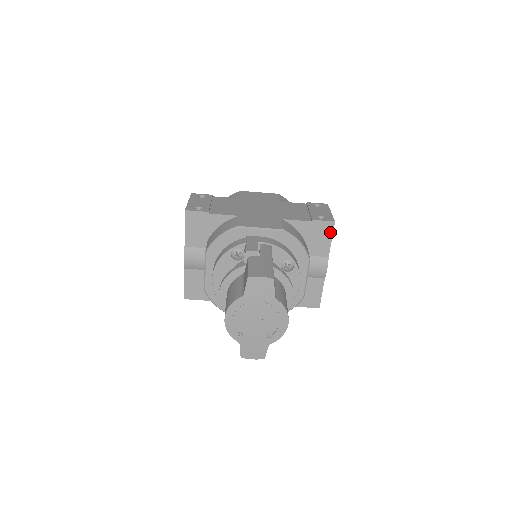
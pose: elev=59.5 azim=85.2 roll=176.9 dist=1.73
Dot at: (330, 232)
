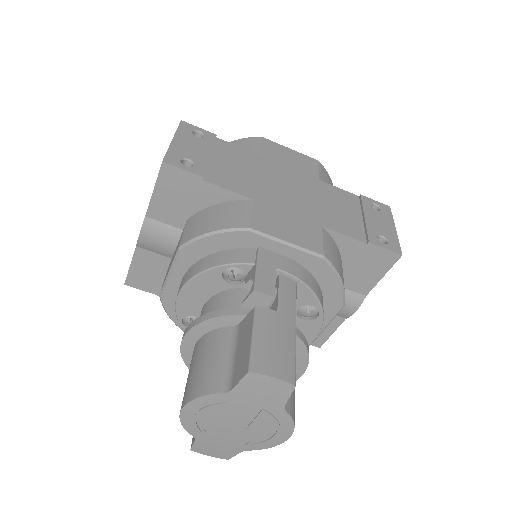
Dot at: (387, 266)
